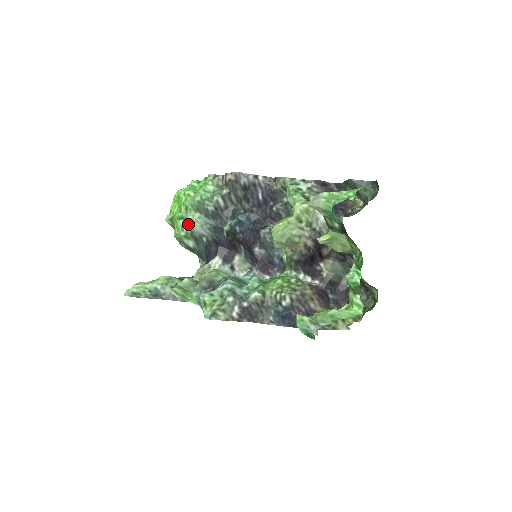
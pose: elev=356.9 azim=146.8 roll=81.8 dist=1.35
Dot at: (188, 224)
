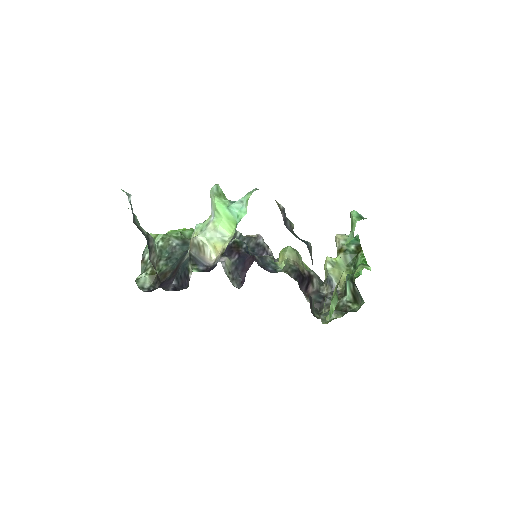
Dot at: (184, 237)
